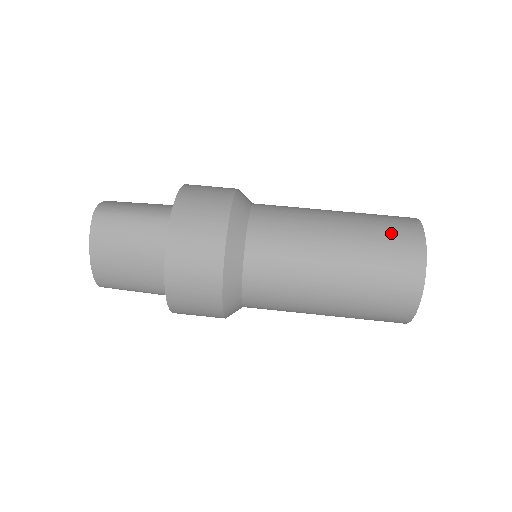
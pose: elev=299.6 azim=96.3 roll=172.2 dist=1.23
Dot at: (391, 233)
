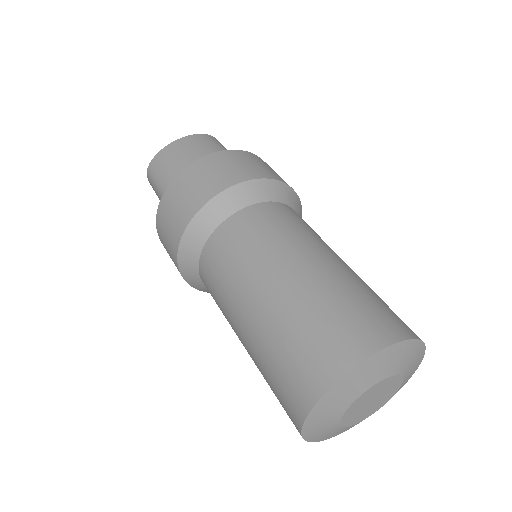
Dot at: occluded
